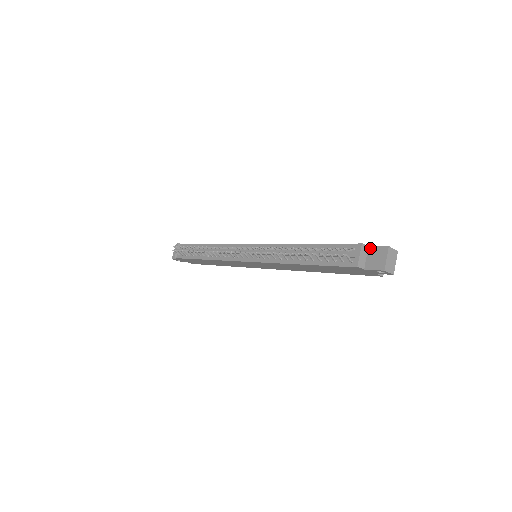
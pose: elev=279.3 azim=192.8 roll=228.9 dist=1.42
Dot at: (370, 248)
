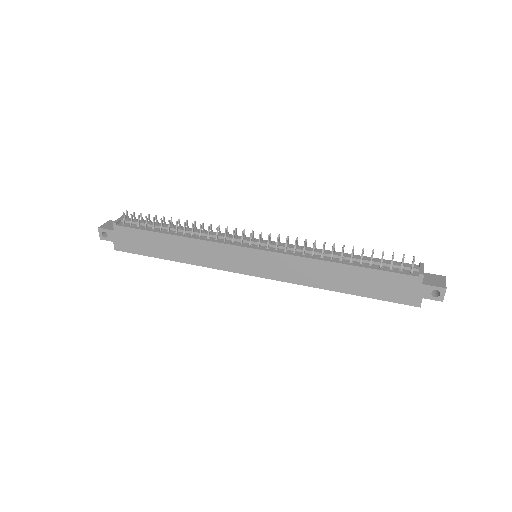
Dot at: (425, 273)
